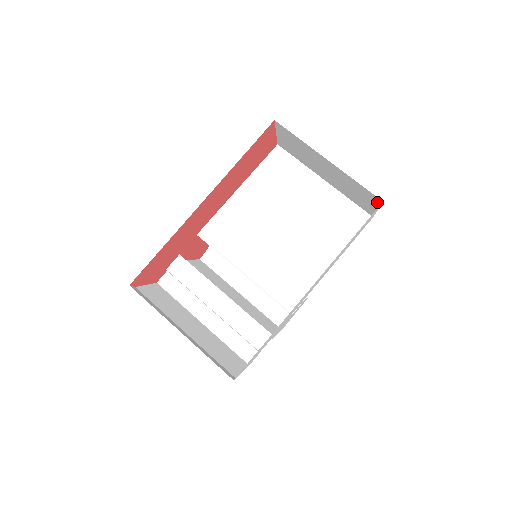
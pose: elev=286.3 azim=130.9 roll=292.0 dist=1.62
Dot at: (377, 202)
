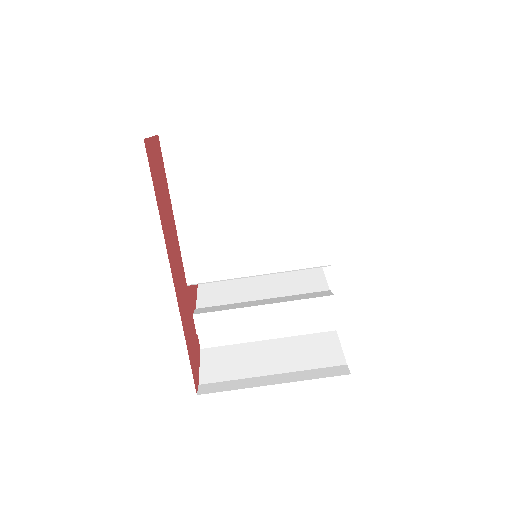
Dot at: occluded
